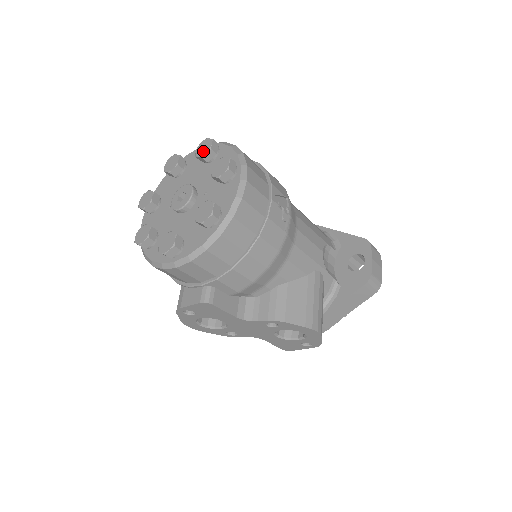
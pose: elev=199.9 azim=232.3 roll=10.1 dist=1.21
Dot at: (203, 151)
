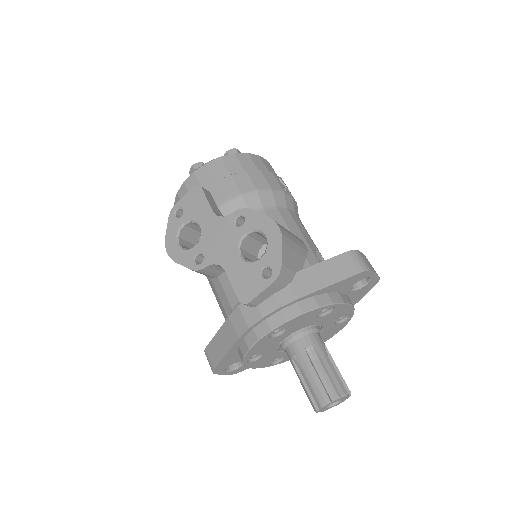
Dot at: occluded
